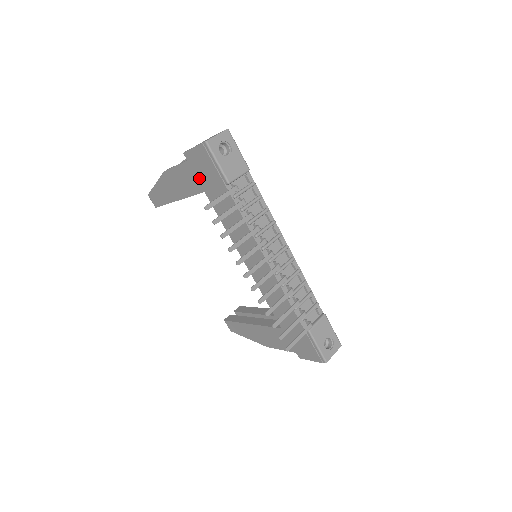
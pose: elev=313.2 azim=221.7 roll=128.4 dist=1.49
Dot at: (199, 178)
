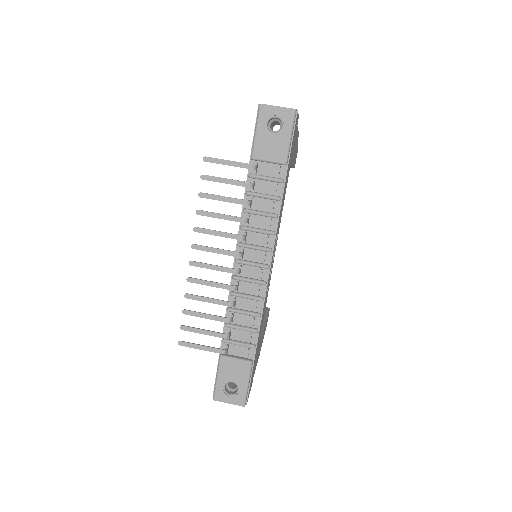
Dot at: occluded
